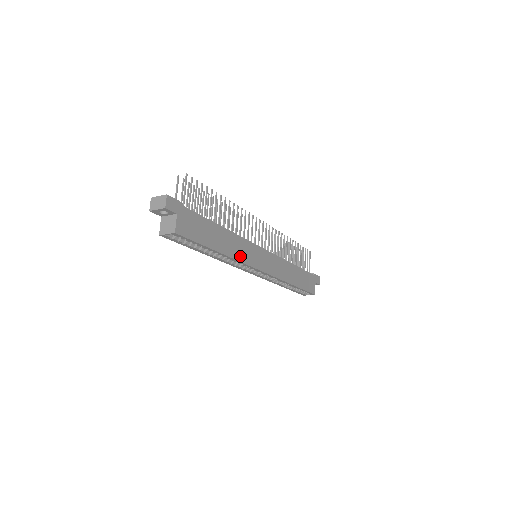
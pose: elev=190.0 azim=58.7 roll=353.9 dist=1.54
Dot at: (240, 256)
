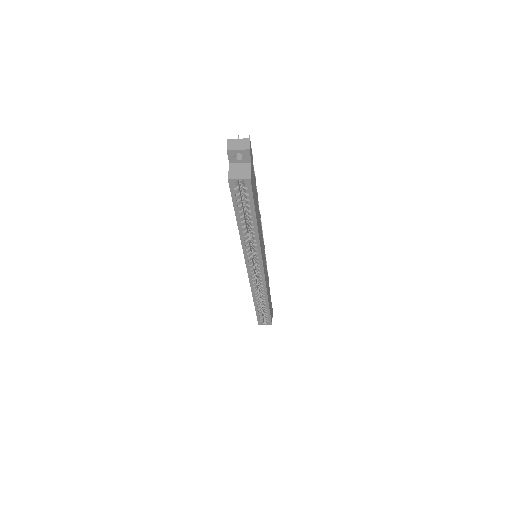
Dot at: (260, 243)
